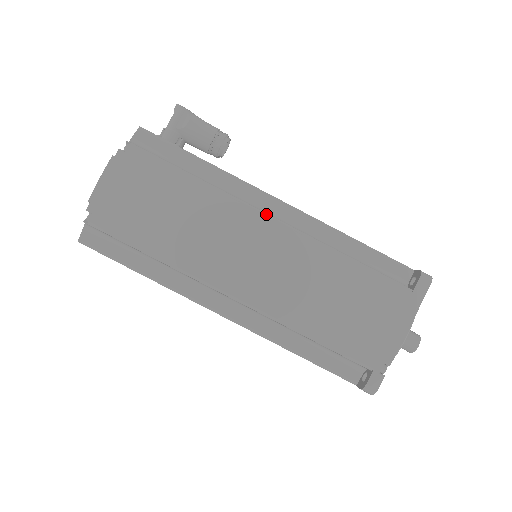
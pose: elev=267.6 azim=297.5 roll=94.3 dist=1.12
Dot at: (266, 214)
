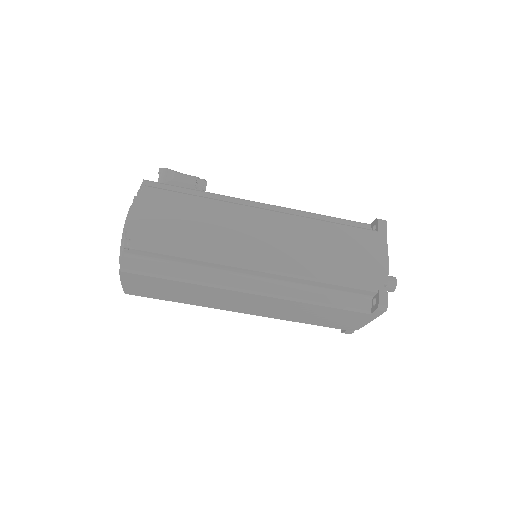
Dot at: (260, 208)
